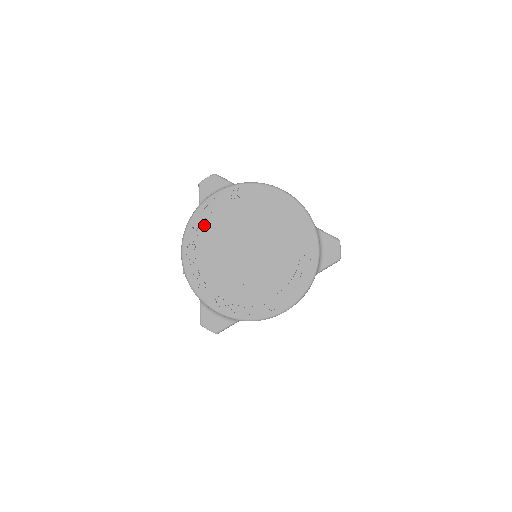
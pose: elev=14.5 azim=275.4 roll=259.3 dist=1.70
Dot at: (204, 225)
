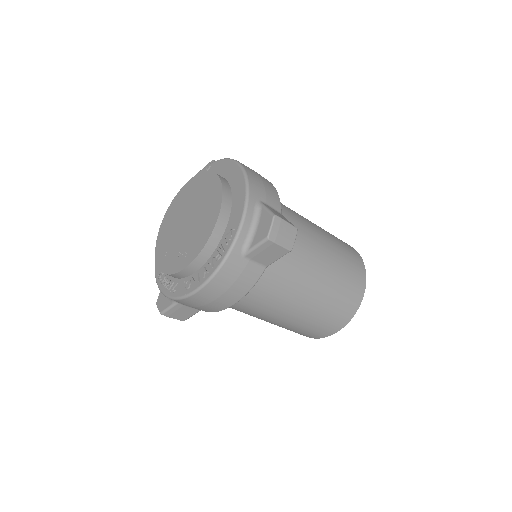
Dot at: (173, 200)
